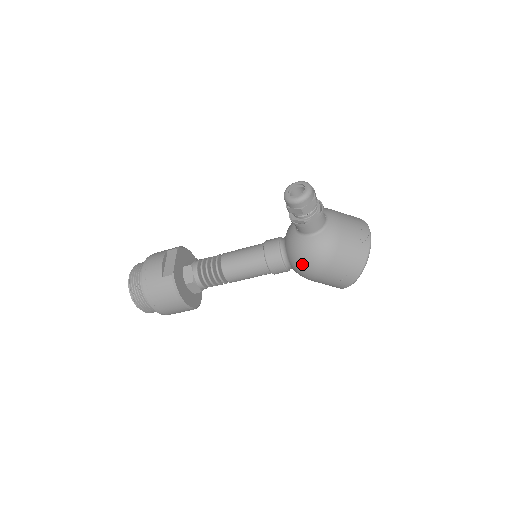
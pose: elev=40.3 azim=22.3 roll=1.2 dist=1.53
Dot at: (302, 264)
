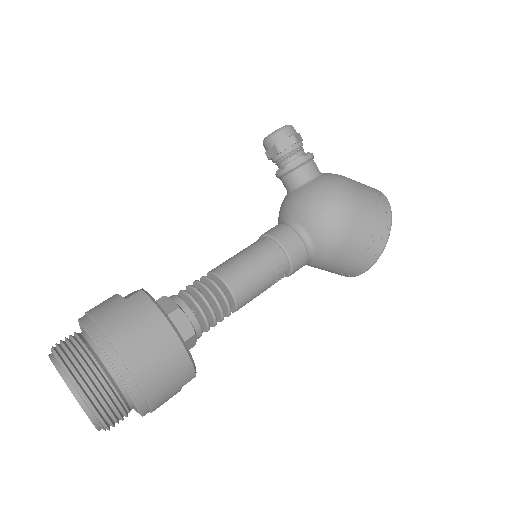
Dot at: (324, 207)
